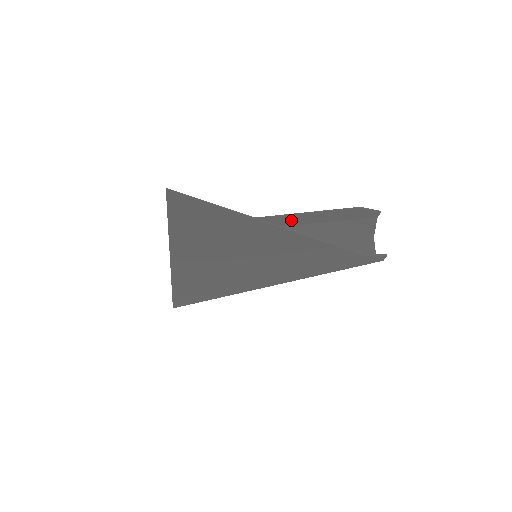
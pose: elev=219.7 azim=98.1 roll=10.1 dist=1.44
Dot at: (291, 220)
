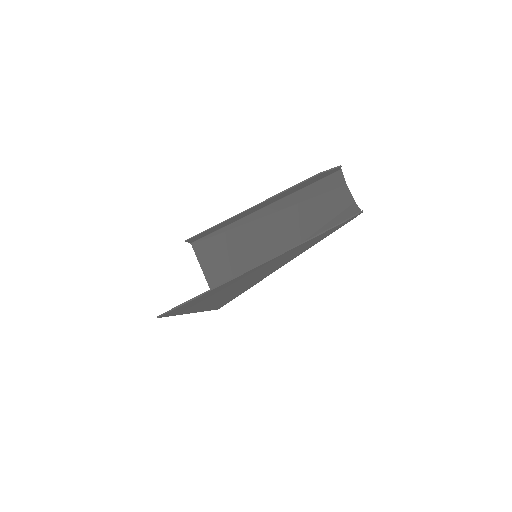
Dot at: (268, 202)
